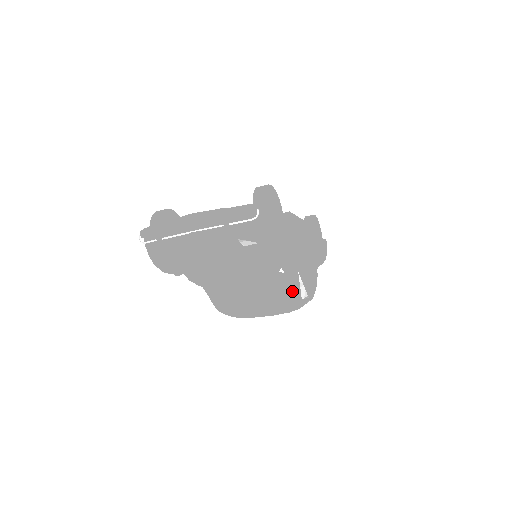
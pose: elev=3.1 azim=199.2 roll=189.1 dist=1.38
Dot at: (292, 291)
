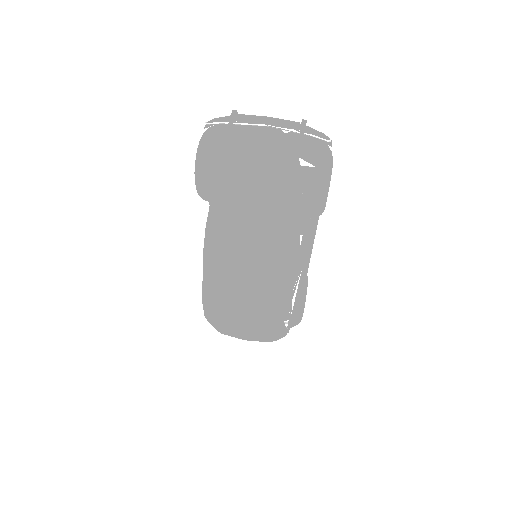
Dot at: (295, 274)
